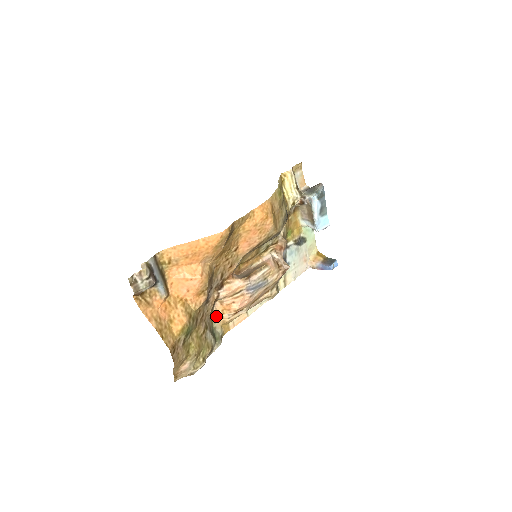
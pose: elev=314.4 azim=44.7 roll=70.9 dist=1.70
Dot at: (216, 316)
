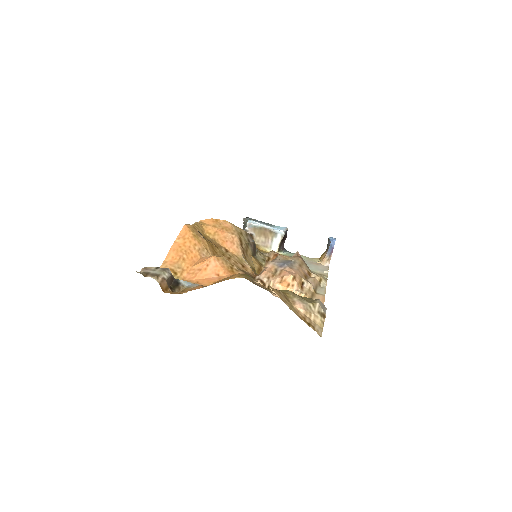
Dot at: occluded
